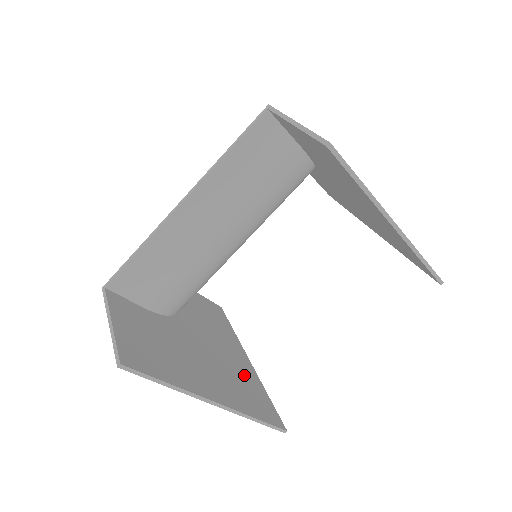
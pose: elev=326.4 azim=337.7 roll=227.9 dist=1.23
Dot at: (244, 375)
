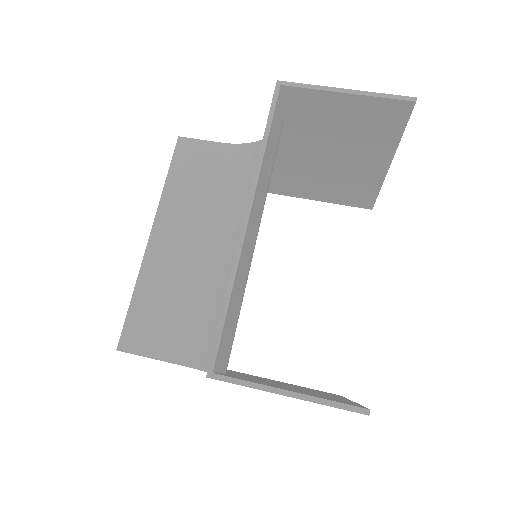
Dot at: occluded
